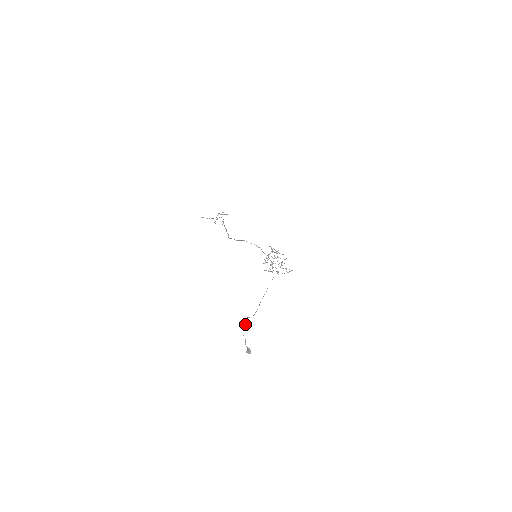
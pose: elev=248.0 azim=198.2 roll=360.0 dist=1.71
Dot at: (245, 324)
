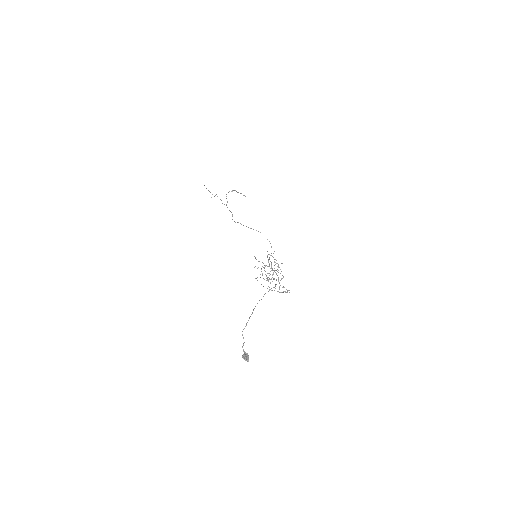
Dot at: occluded
